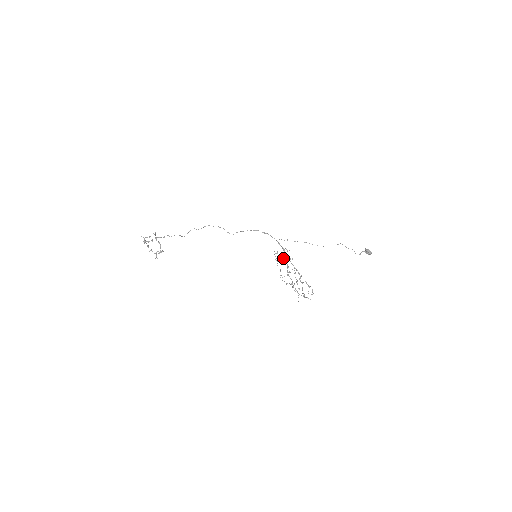
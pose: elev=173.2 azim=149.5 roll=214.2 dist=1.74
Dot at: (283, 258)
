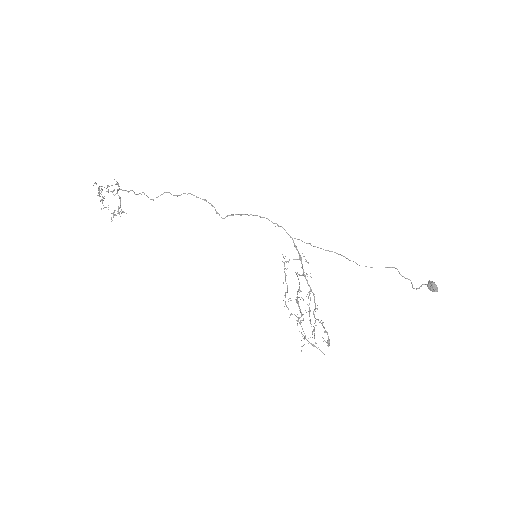
Dot at: occluded
